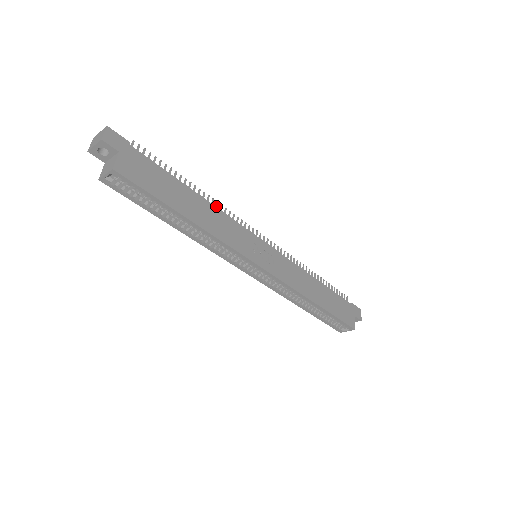
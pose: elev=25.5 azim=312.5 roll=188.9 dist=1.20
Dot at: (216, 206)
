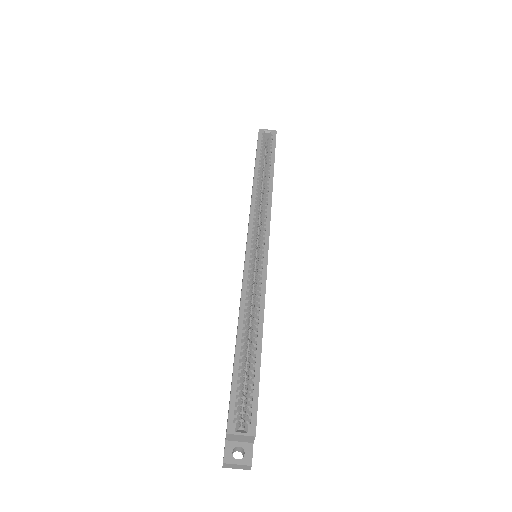
Dot at: occluded
